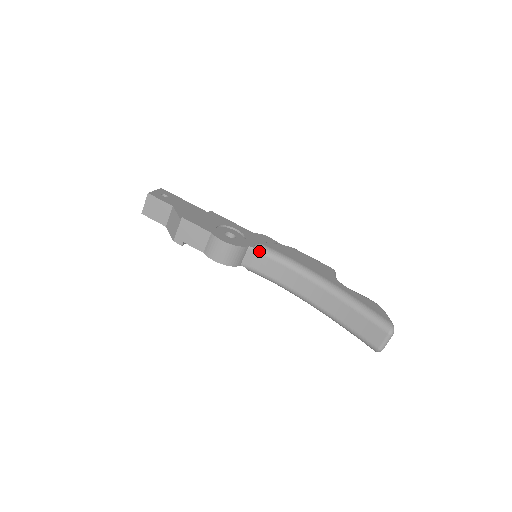
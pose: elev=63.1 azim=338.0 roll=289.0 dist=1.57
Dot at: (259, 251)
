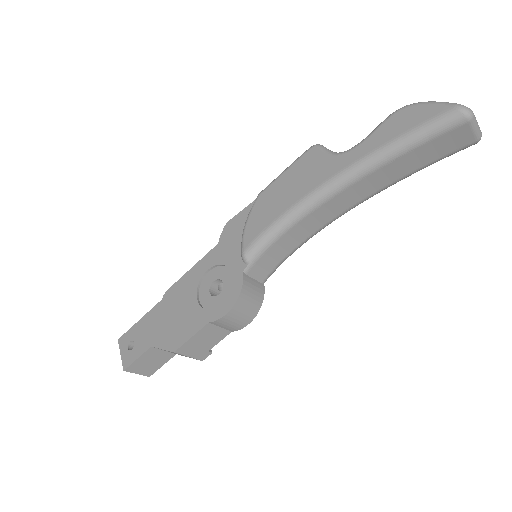
Dot at: (254, 259)
